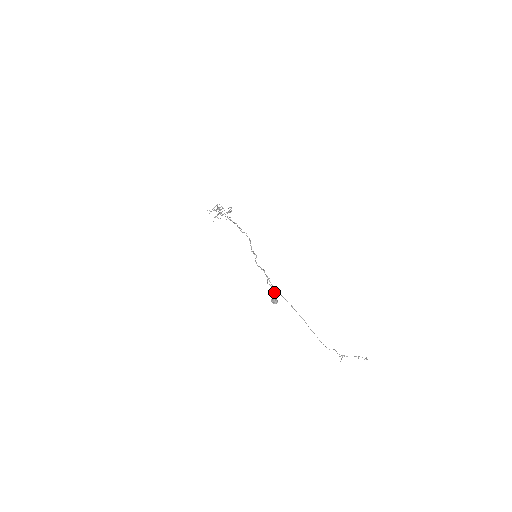
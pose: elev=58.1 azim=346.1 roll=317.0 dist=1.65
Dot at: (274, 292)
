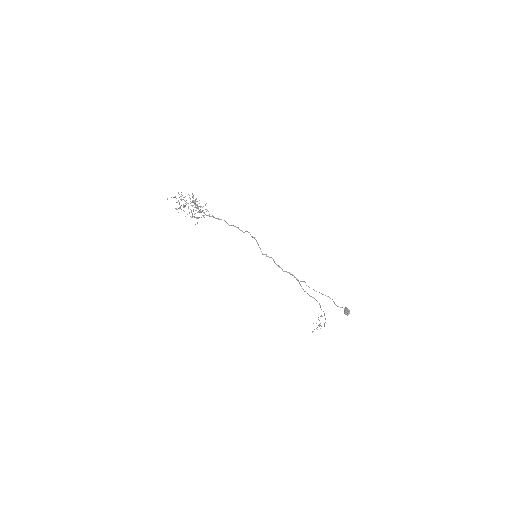
Dot at: occluded
